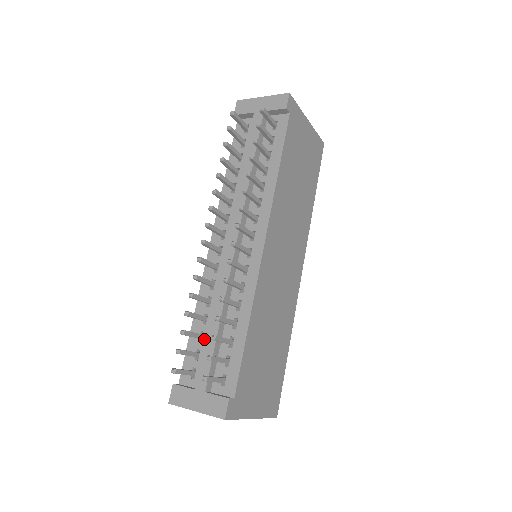
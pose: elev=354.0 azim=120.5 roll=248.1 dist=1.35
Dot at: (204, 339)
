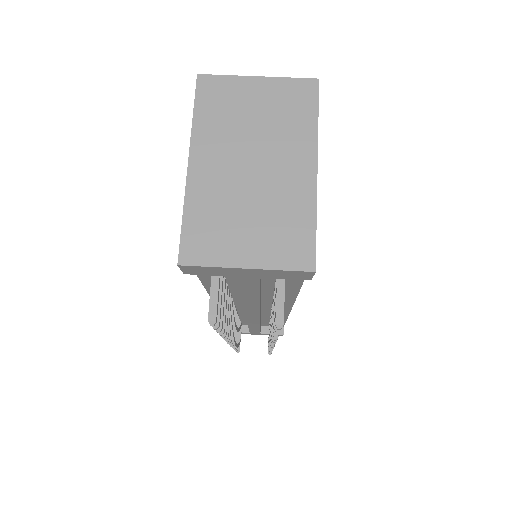
Dot at: (242, 320)
